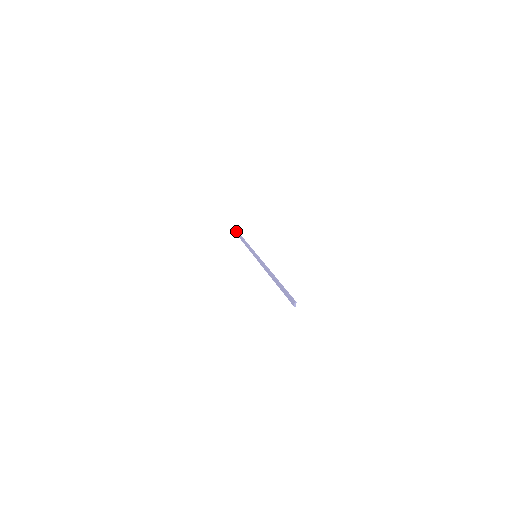
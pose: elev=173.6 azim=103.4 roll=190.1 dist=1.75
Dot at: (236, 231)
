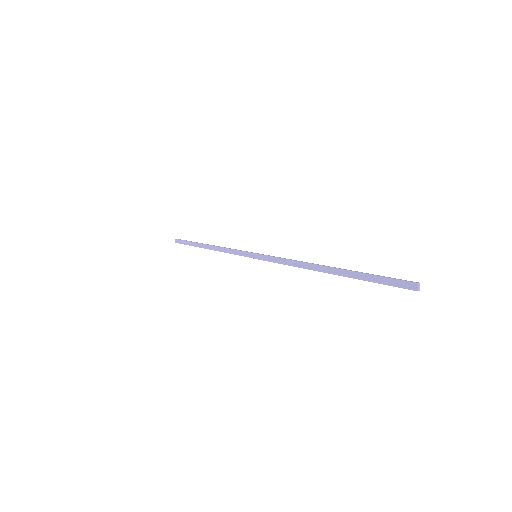
Dot at: (187, 241)
